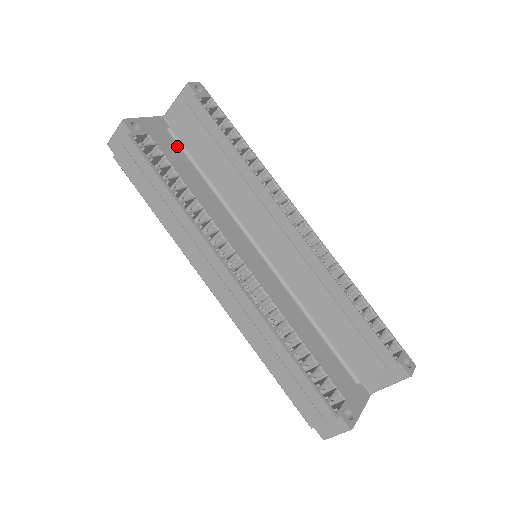
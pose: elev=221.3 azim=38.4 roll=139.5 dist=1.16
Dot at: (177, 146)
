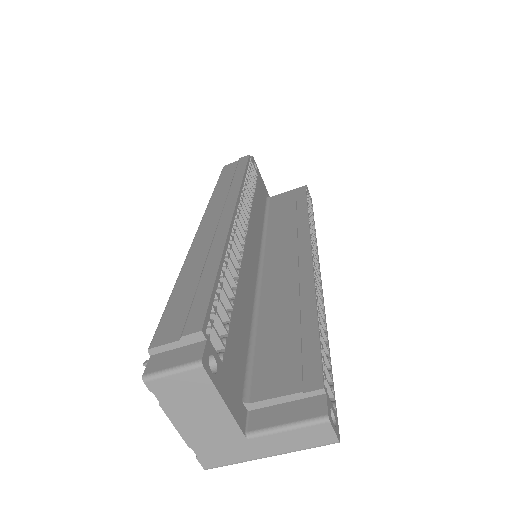
Dot at: (265, 201)
